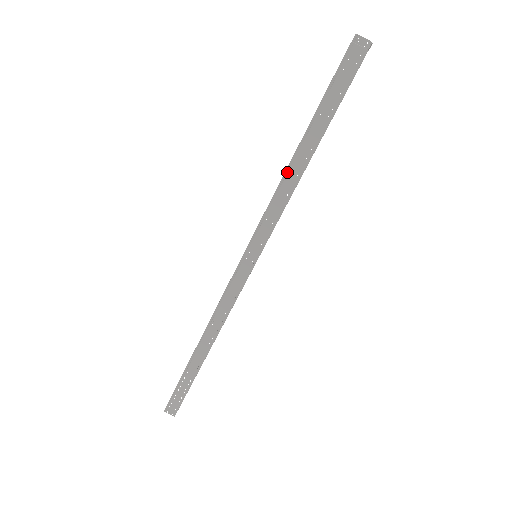
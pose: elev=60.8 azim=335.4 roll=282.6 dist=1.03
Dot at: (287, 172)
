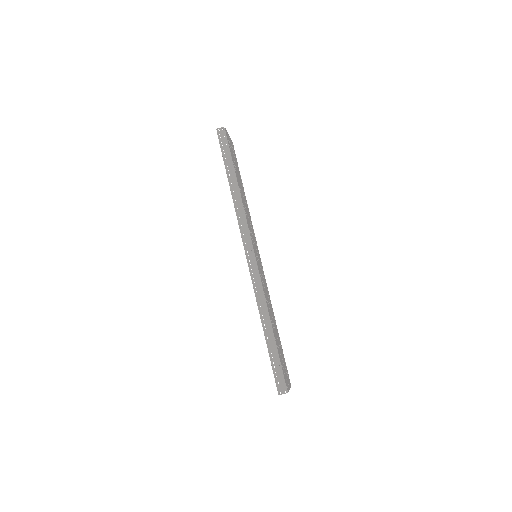
Dot at: (232, 194)
